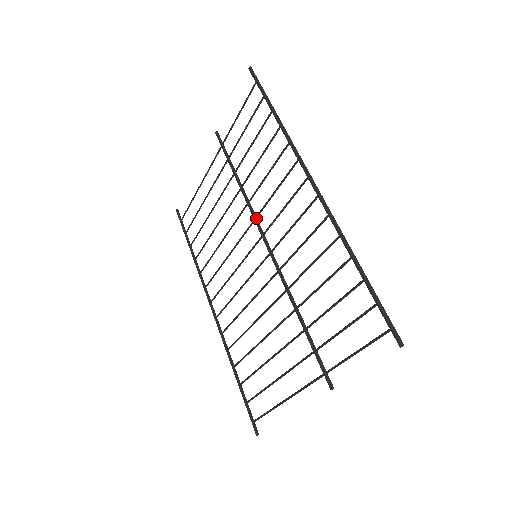
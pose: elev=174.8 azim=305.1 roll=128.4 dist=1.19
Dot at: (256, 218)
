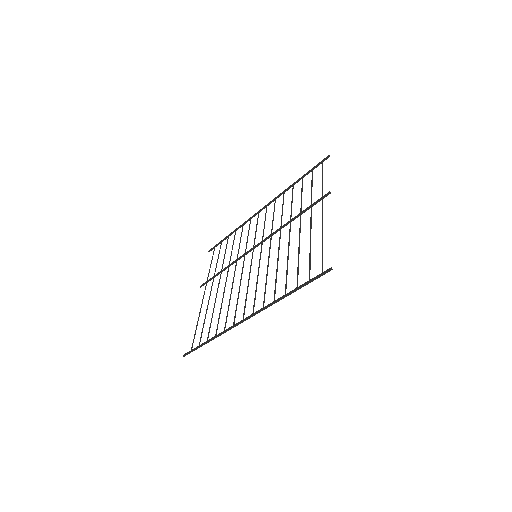
Dot at: (245, 253)
